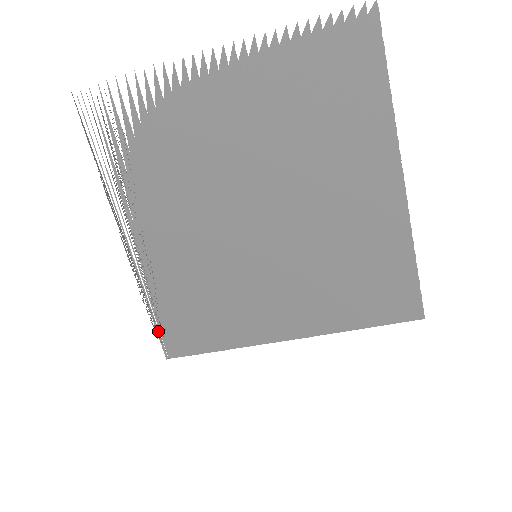
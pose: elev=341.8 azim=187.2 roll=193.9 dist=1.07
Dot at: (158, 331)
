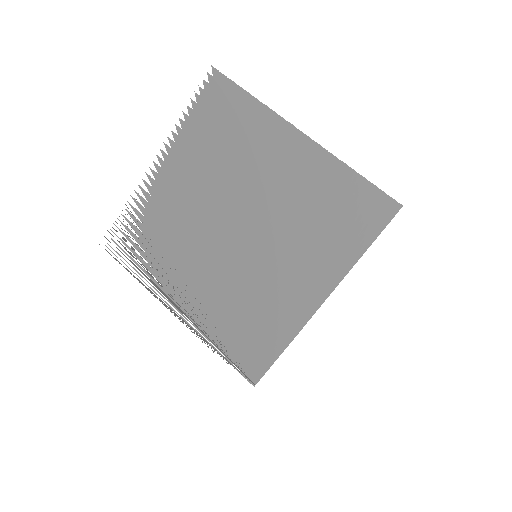
Dot at: occluded
